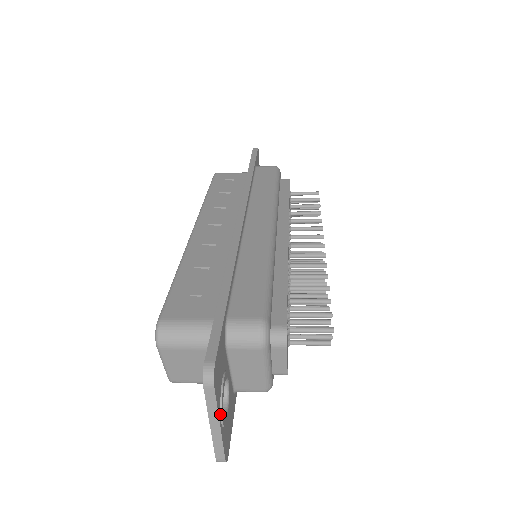
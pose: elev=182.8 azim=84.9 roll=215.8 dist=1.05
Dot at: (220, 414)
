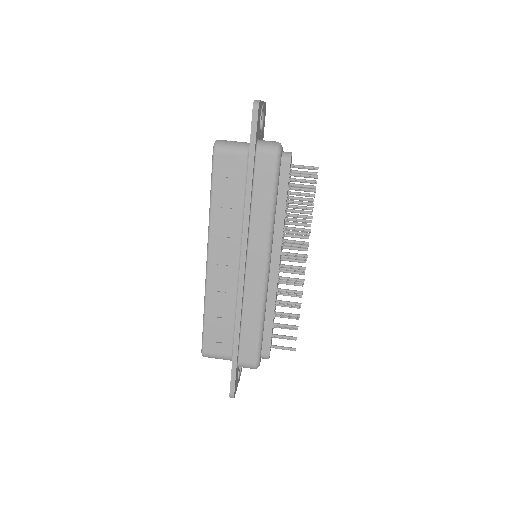
Dot at: (238, 382)
